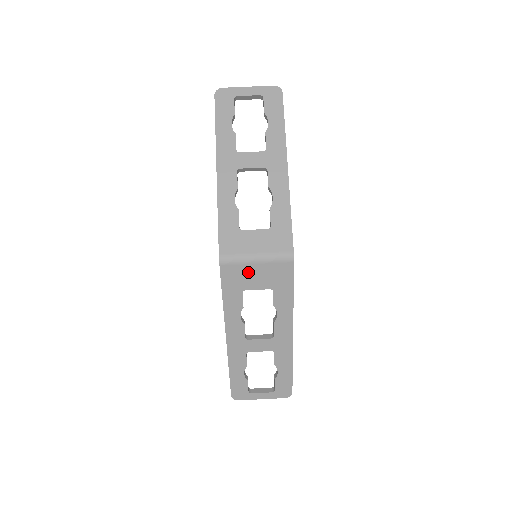
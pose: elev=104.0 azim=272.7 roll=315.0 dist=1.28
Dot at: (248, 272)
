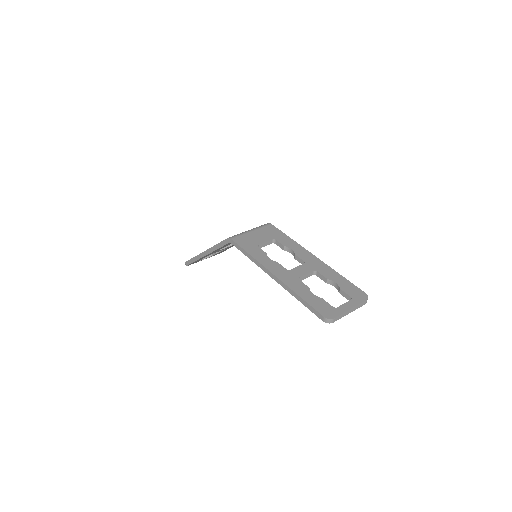
Dot at: (251, 237)
